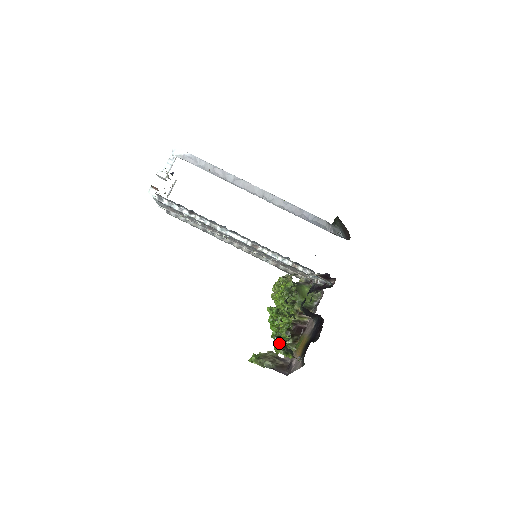
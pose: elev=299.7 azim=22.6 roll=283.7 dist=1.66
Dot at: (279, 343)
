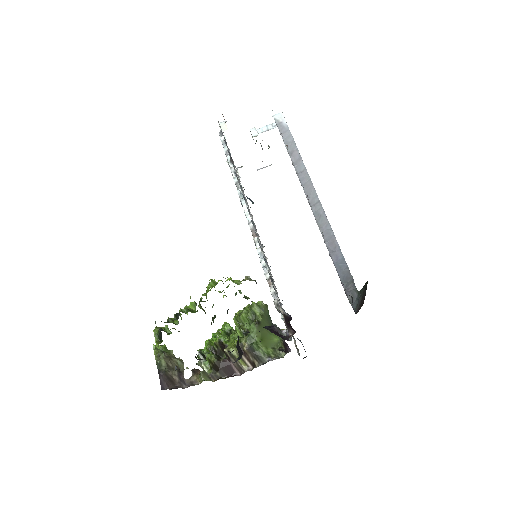
Dot at: (167, 325)
